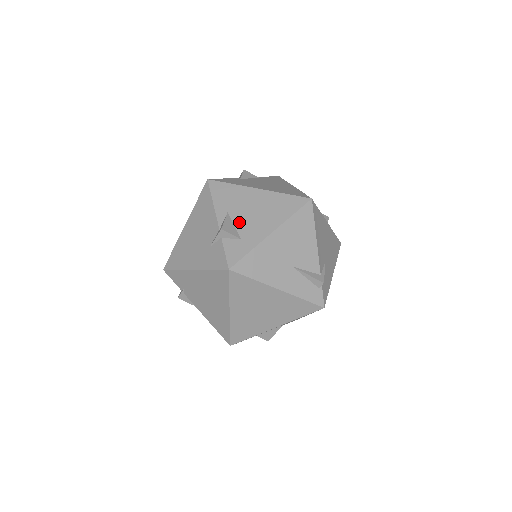
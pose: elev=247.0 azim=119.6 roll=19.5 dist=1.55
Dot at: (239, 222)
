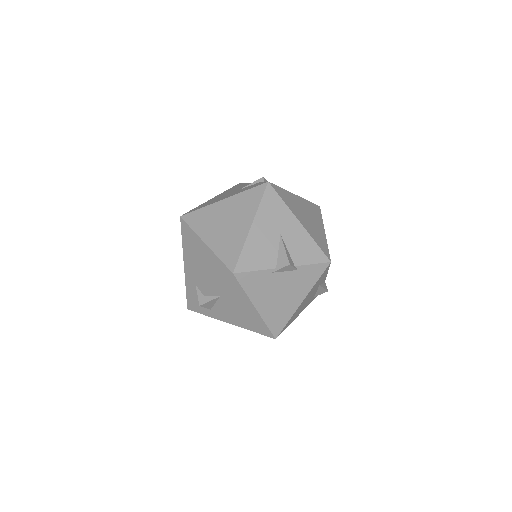
Dot at: (220, 305)
